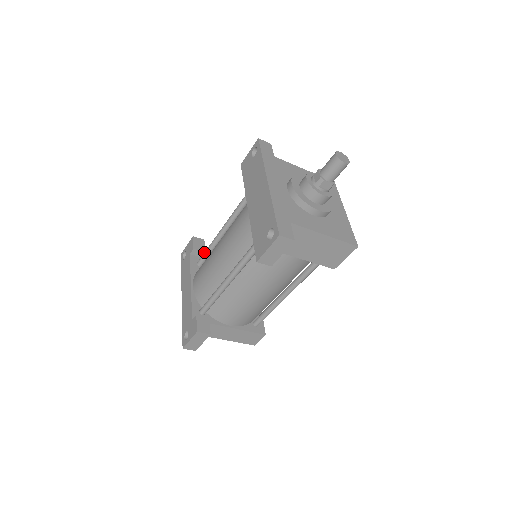
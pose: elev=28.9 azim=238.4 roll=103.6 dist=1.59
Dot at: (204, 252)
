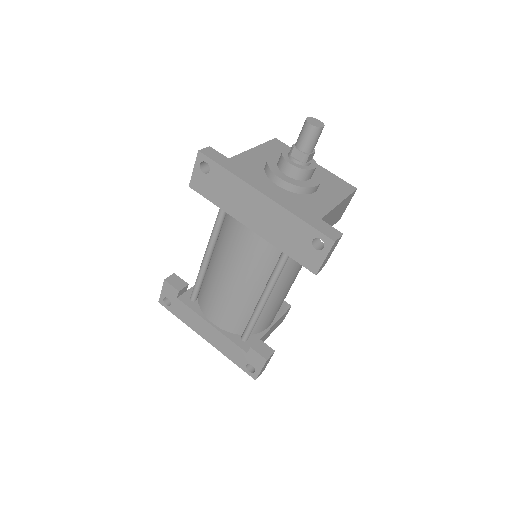
Dot at: (194, 287)
